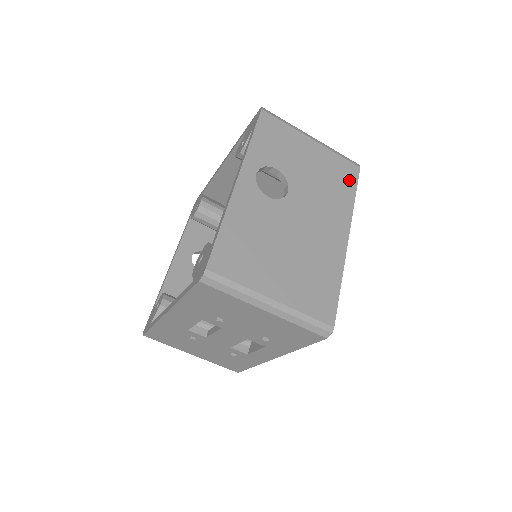
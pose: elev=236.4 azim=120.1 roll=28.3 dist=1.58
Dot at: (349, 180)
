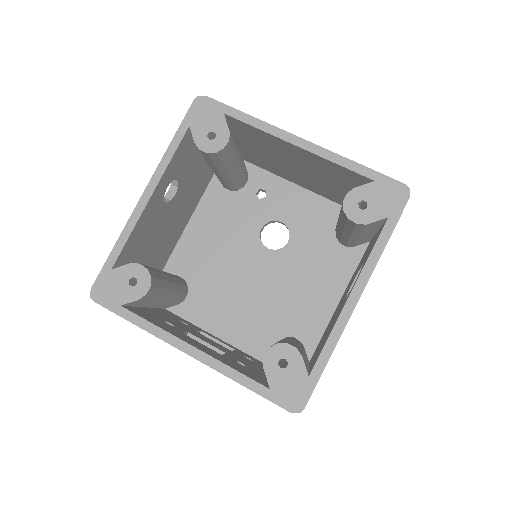
Dot at: occluded
